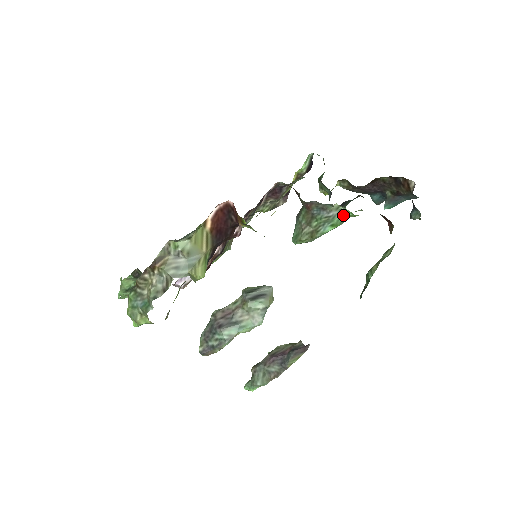
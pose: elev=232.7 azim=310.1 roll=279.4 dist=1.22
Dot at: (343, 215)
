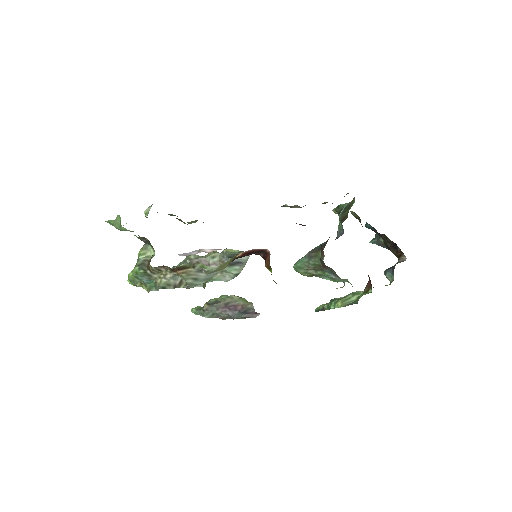
Dot at: (345, 281)
